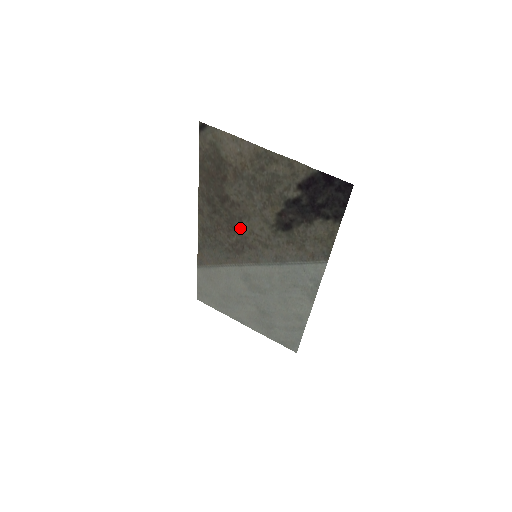
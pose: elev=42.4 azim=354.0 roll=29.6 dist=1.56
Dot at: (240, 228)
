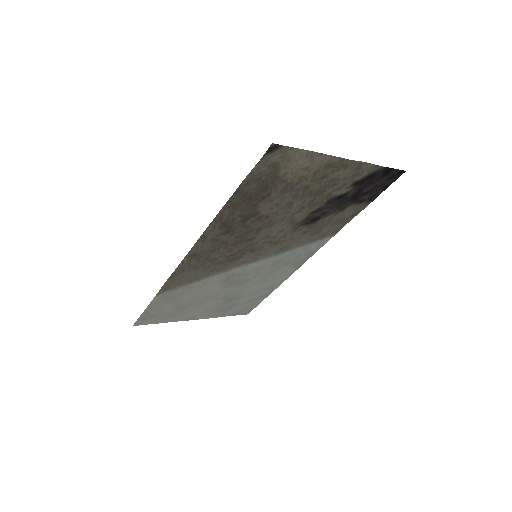
Dot at: (252, 238)
